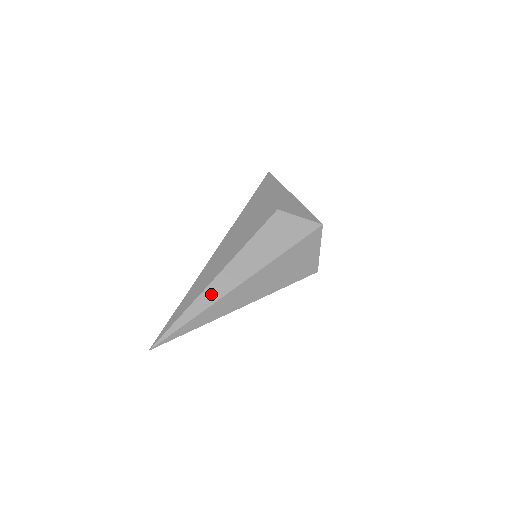
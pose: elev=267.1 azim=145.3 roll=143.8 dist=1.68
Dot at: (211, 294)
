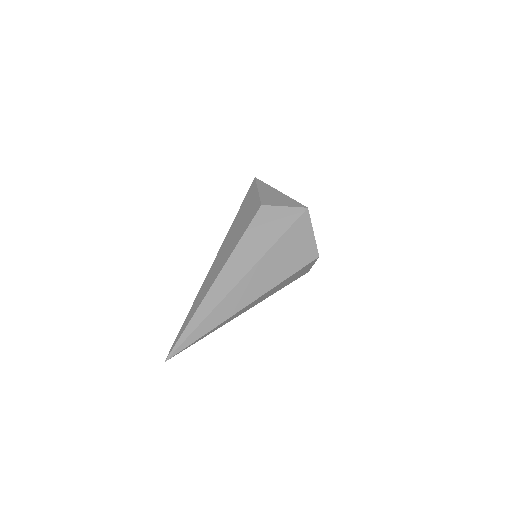
Dot at: (213, 297)
